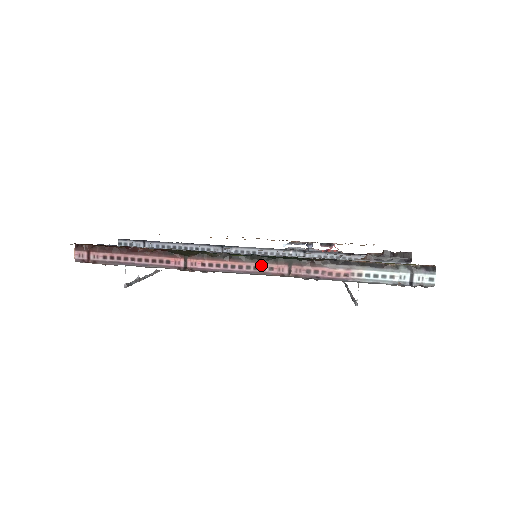
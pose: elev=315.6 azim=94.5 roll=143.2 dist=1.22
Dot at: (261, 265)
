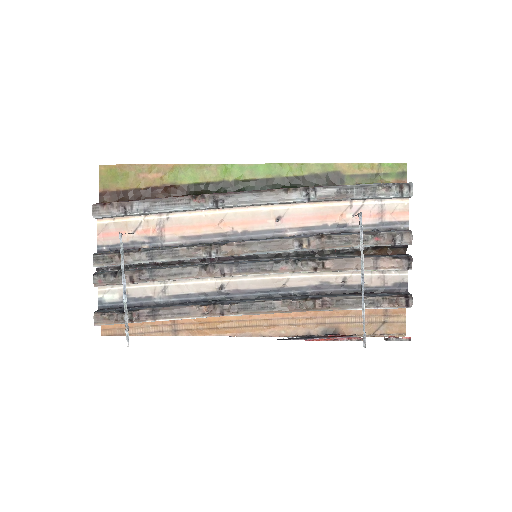
Dot at: occluded
